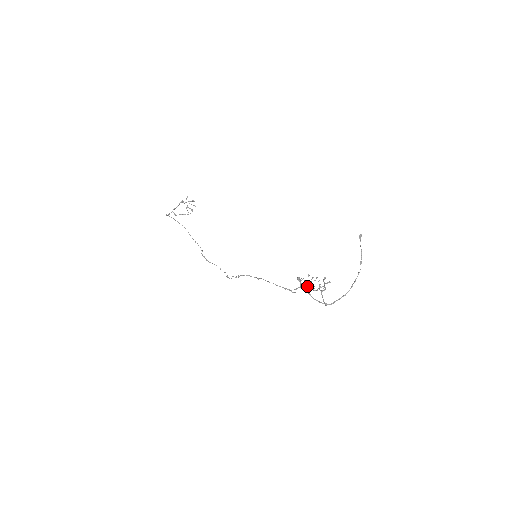
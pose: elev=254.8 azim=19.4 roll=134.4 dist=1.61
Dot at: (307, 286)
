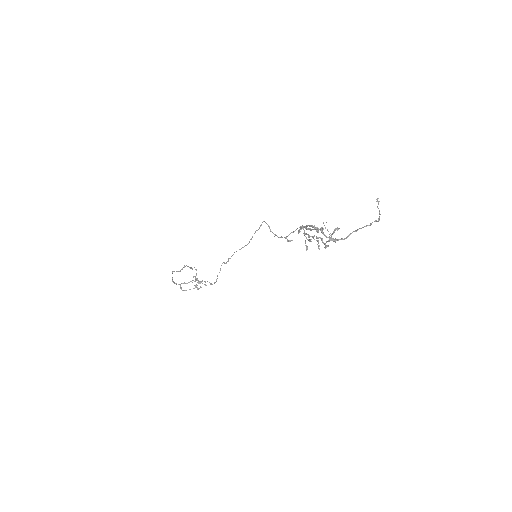
Dot at: (309, 239)
